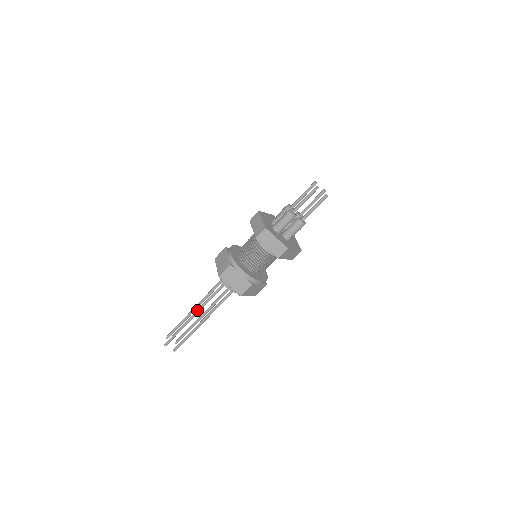
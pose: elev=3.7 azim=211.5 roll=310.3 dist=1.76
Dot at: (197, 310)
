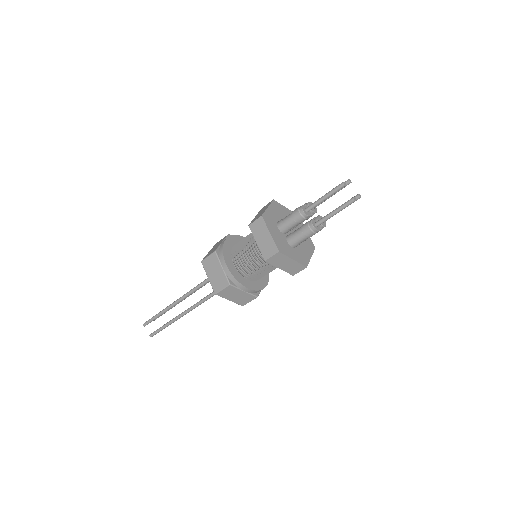
Dot at: (180, 297)
